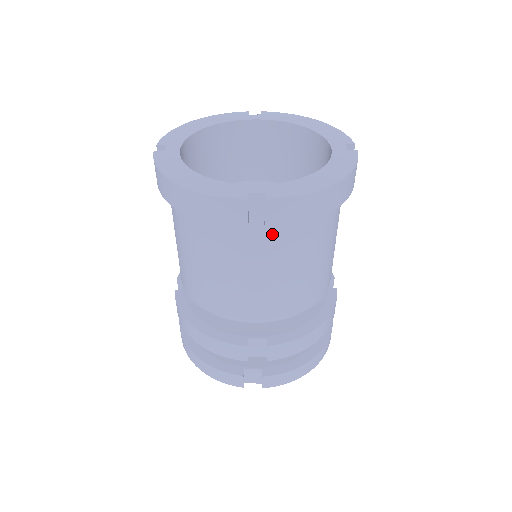
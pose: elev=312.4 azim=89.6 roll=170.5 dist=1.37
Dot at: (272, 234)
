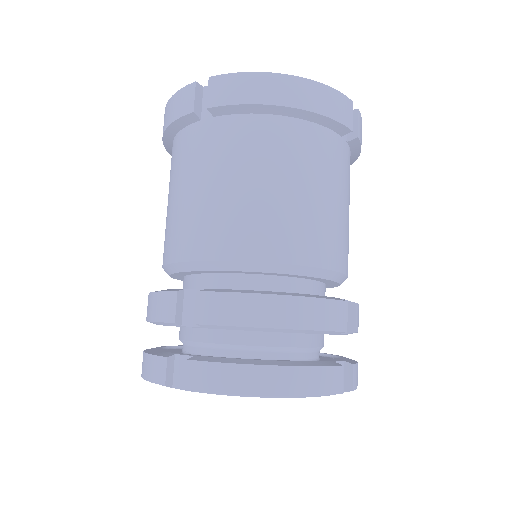
Dot at: (348, 156)
